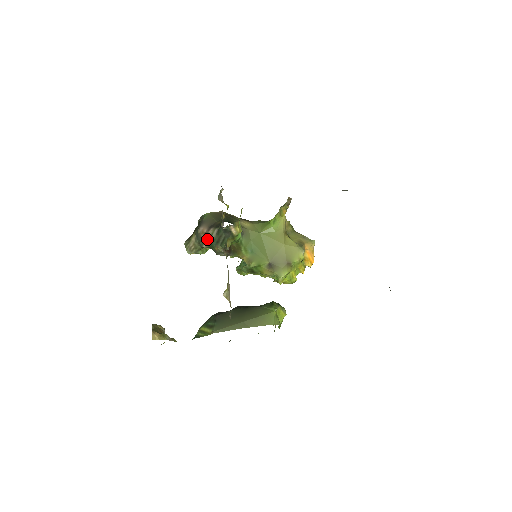
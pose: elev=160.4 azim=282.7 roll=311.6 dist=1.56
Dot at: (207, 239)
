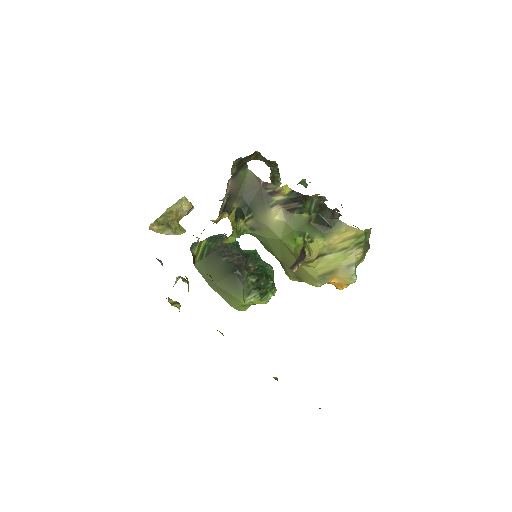
Dot at: occluded
